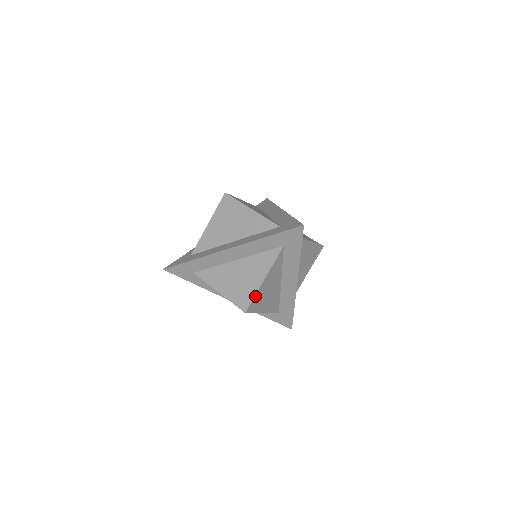
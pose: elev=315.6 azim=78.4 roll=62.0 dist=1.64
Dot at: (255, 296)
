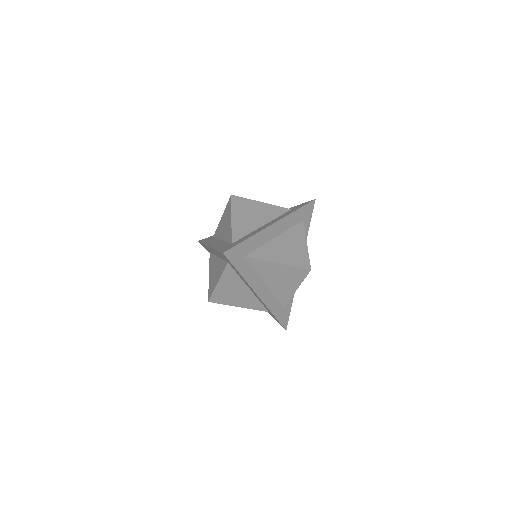
Dot at: (308, 257)
